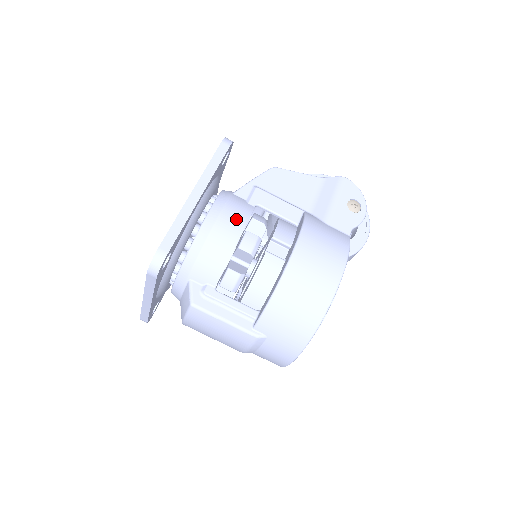
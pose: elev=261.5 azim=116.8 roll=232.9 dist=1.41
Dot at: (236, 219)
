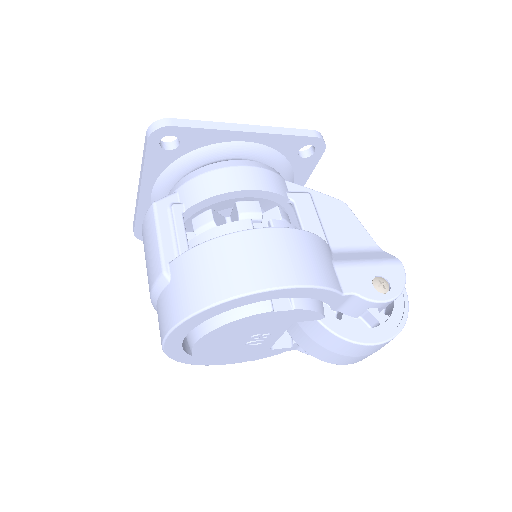
Dot at: (258, 180)
